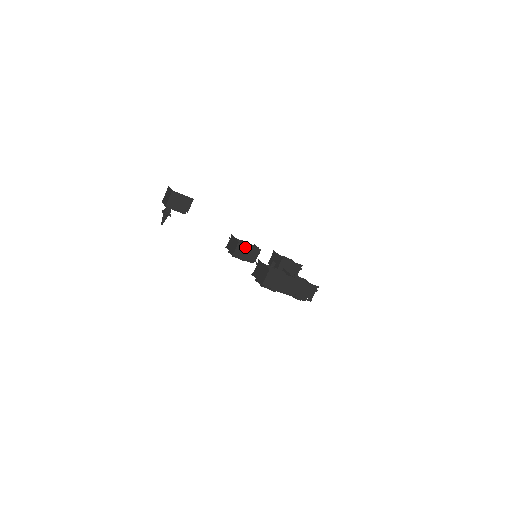
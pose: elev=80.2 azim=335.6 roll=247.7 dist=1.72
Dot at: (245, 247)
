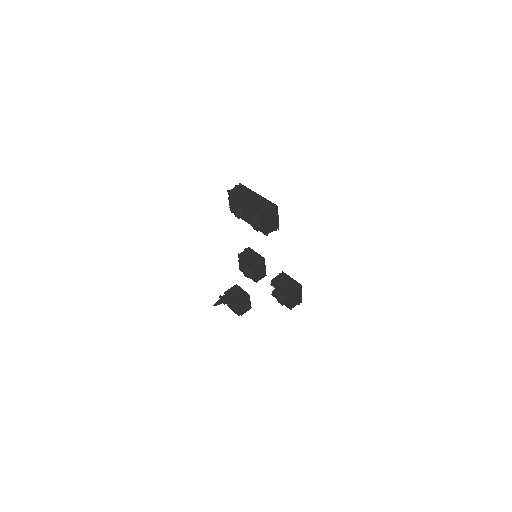
Dot at: (251, 252)
